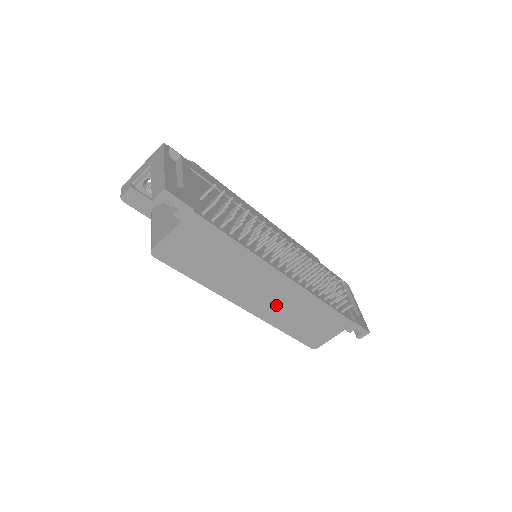
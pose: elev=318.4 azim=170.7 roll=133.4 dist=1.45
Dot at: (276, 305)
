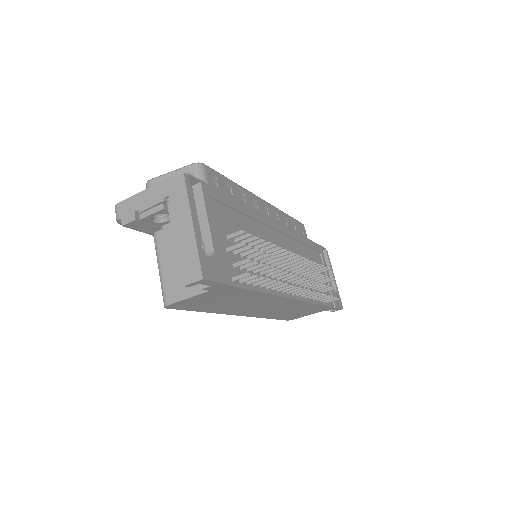
Dot at: (272, 310)
